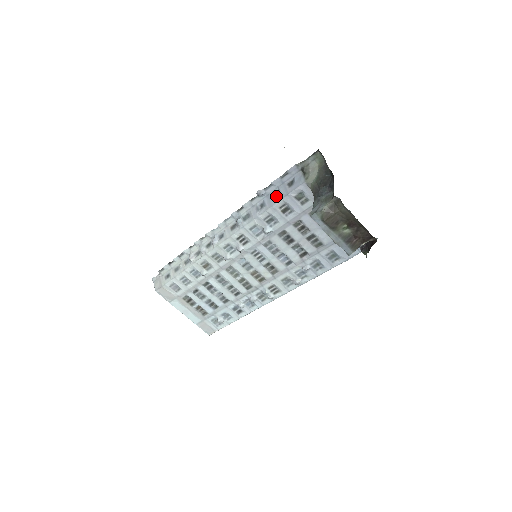
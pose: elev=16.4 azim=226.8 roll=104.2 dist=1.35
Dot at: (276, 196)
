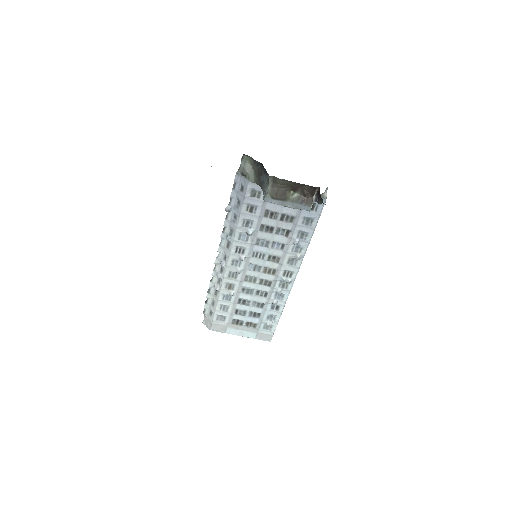
Dot at: (239, 204)
